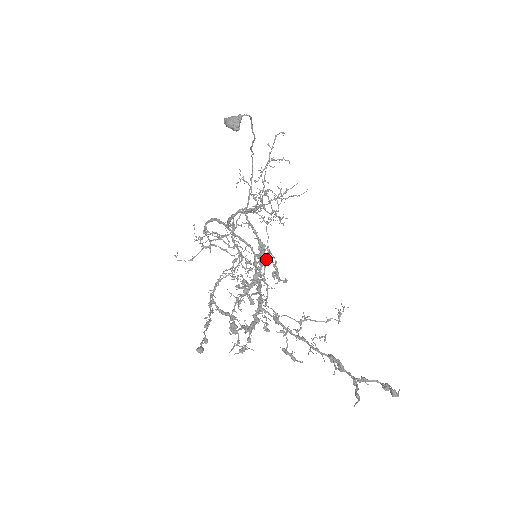
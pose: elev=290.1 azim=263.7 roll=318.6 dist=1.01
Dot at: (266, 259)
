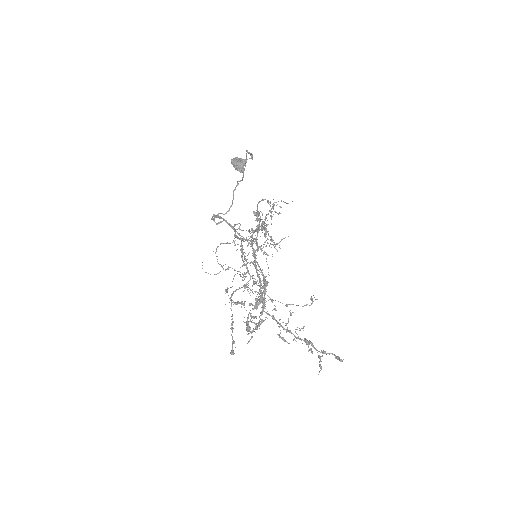
Dot at: (257, 221)
